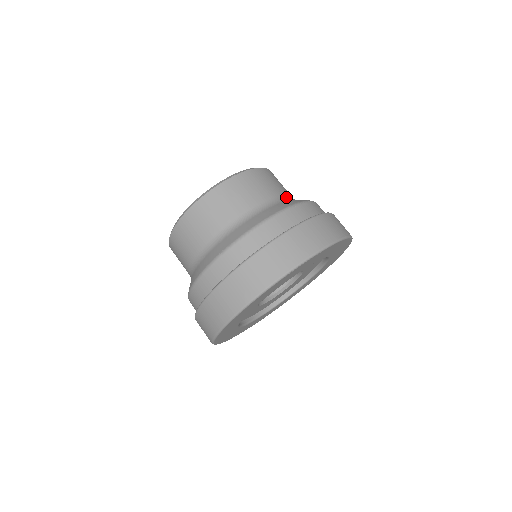
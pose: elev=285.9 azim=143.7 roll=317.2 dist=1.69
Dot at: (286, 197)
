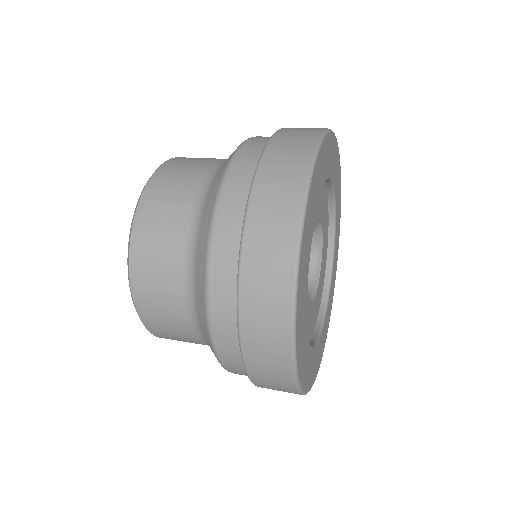
Dot at: occluded
